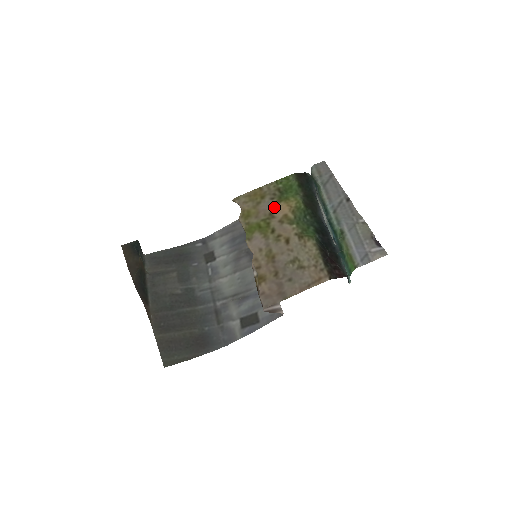
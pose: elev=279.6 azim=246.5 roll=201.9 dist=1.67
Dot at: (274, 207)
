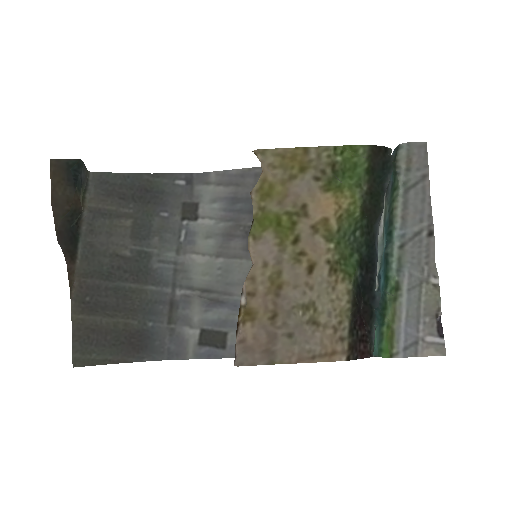
Dot at: (314, 196)
